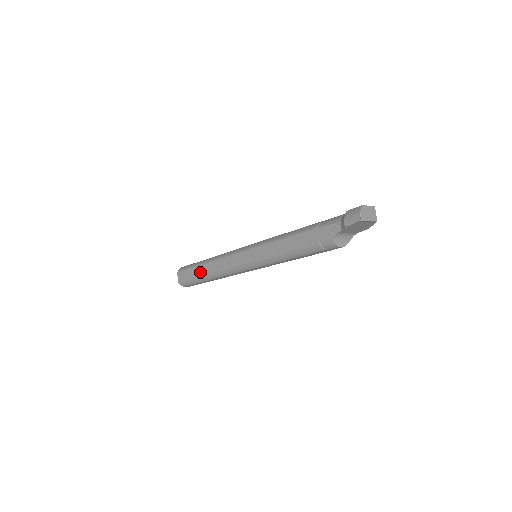
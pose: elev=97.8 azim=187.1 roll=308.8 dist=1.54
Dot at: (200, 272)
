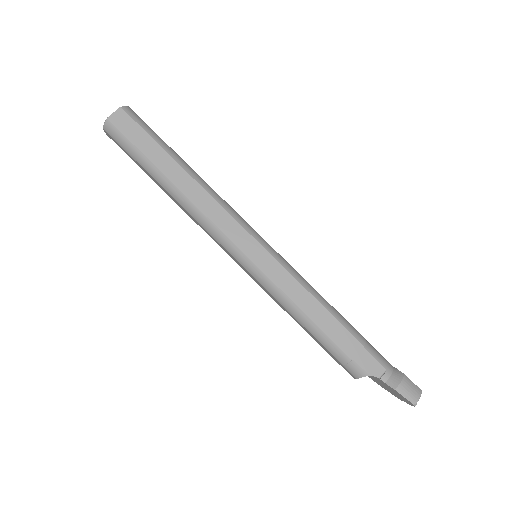
Dot at: (165, 166)
